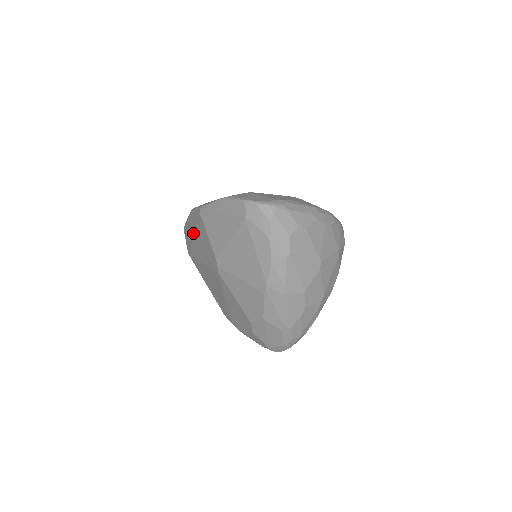
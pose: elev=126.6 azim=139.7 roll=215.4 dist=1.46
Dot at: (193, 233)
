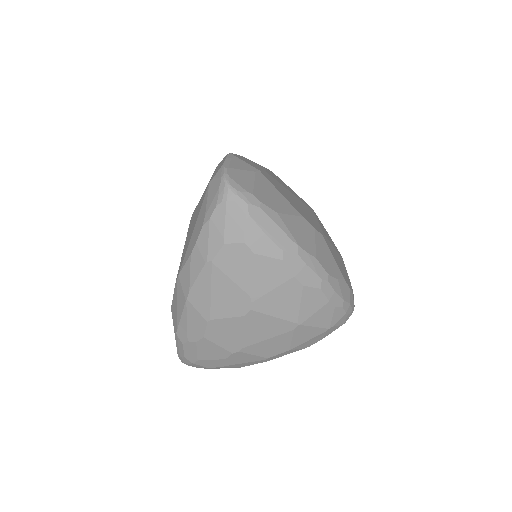
Dot at: occluded
